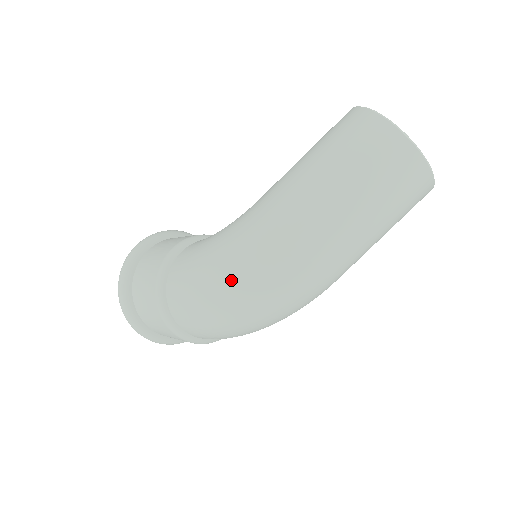
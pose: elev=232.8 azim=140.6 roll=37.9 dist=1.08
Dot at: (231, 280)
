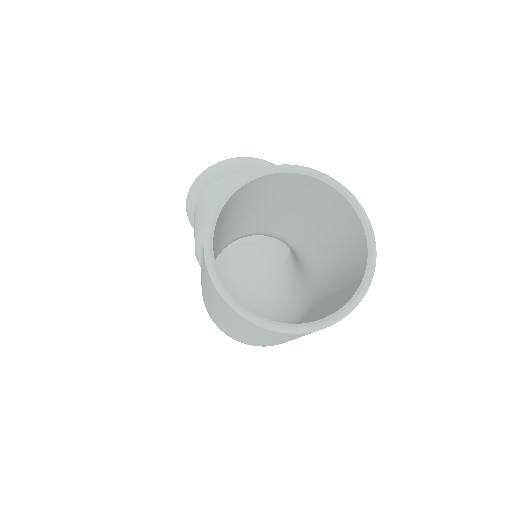
Dot at: occluded
